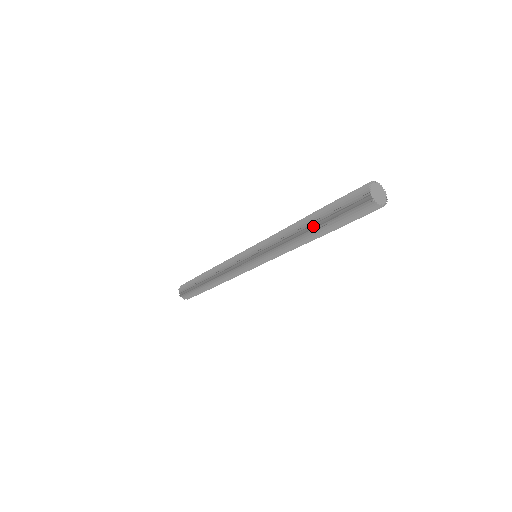
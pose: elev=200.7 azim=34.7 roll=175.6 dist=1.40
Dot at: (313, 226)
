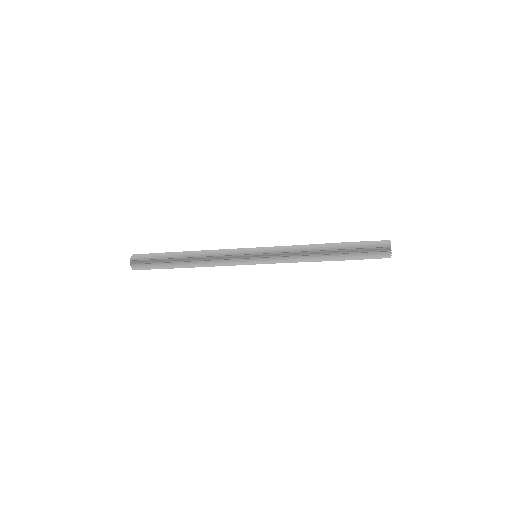
Dot at: (335, 254)
